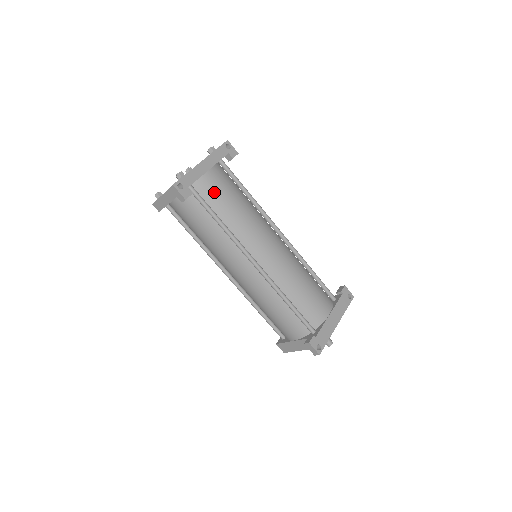
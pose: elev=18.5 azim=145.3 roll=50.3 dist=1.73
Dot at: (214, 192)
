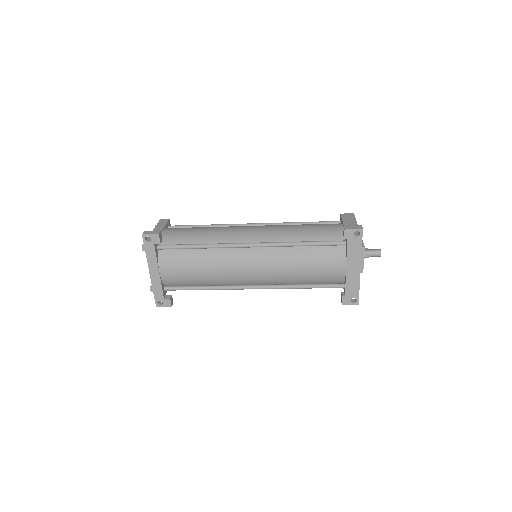
Dot at: (179, 280)
